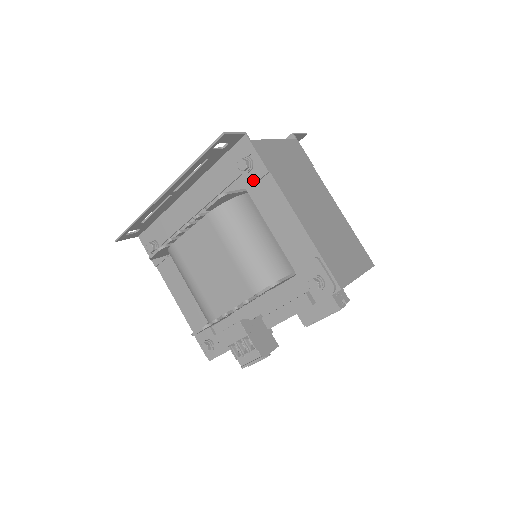
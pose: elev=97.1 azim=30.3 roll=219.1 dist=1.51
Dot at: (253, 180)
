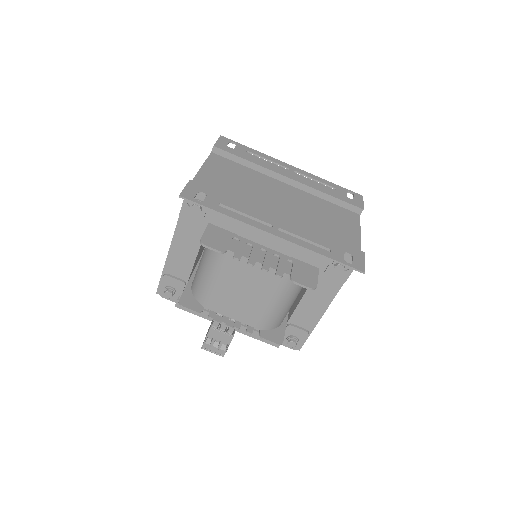
Dot at: (331, 274)
